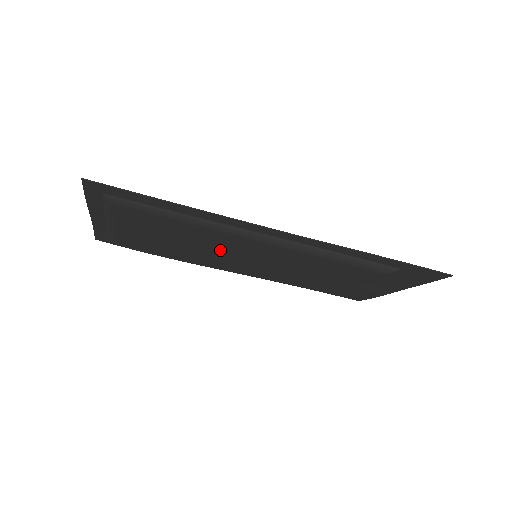
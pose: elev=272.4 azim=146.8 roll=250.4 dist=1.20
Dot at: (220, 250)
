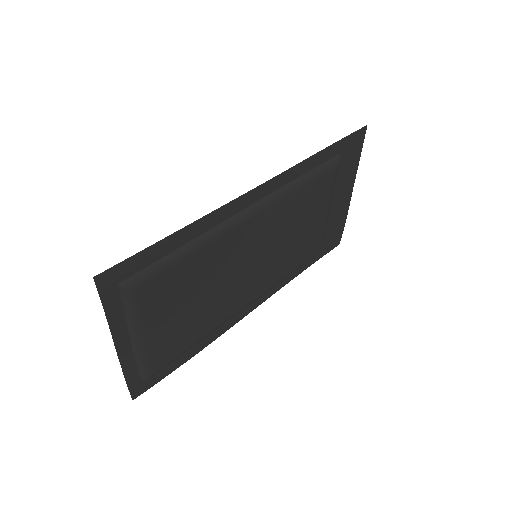
Dot at: (232, 273)
